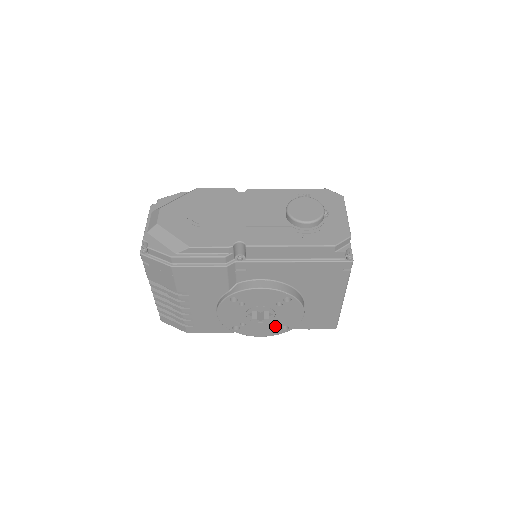
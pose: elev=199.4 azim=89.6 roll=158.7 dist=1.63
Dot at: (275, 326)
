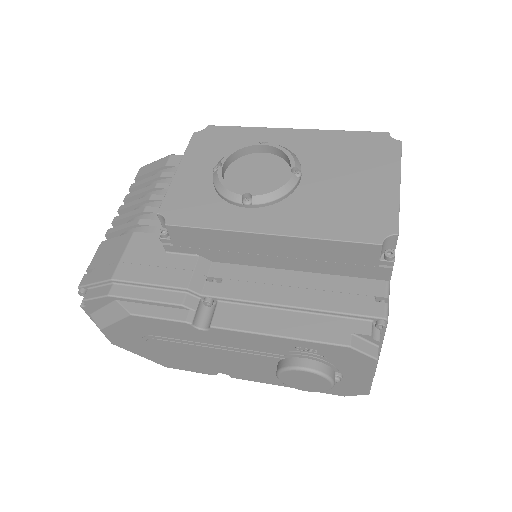
Dot at: occluded
